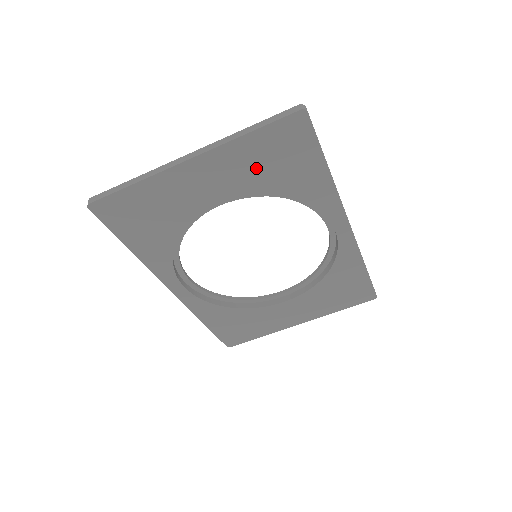
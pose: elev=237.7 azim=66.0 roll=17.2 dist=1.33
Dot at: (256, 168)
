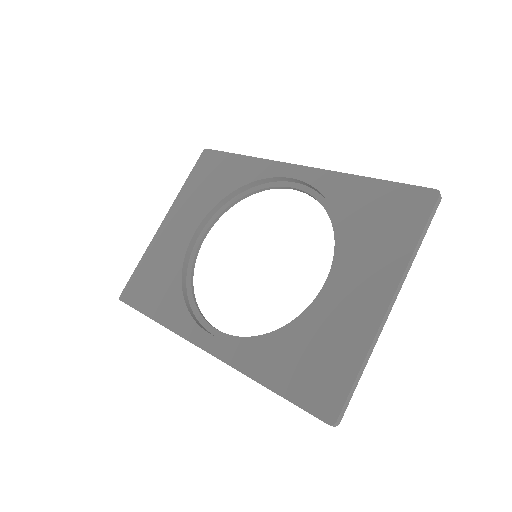
Dot at: (201, 193)
